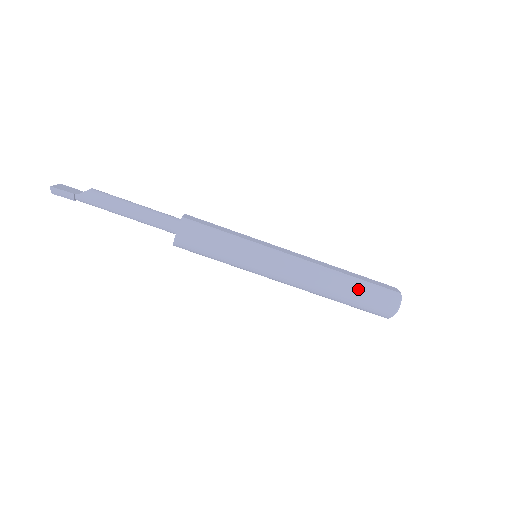
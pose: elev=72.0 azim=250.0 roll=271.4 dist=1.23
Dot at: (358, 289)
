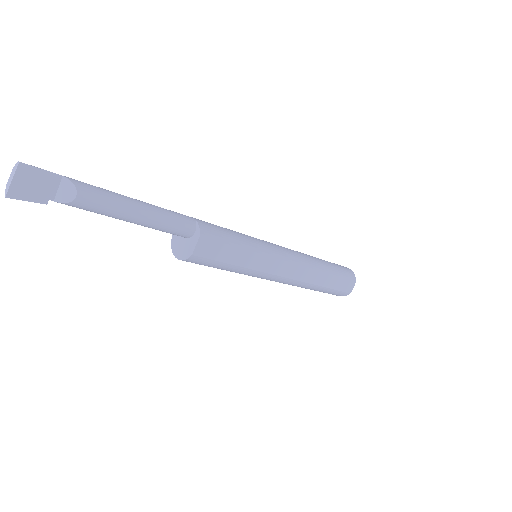
Dot at: (319, 291)
